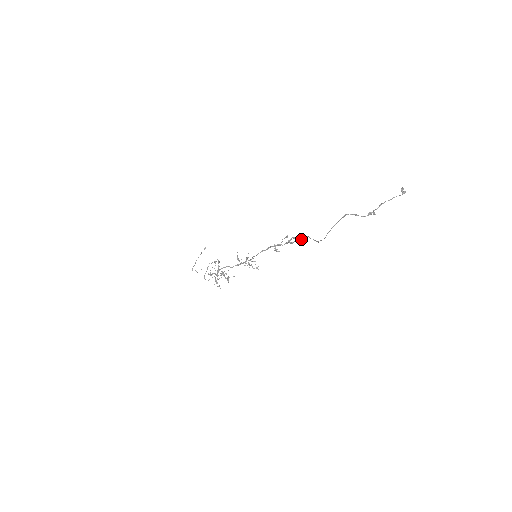
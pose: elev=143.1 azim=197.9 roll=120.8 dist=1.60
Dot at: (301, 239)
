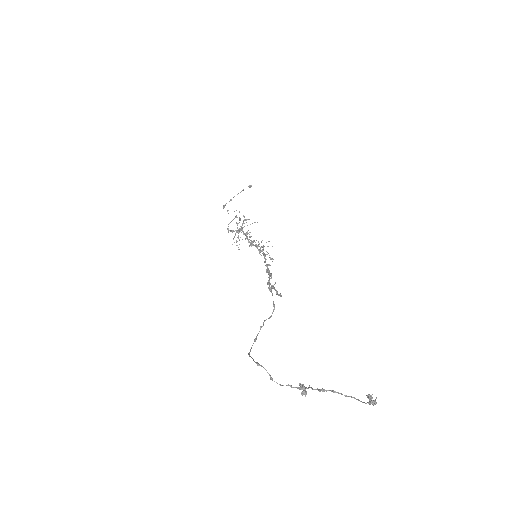
Dot at: (280, 293)
